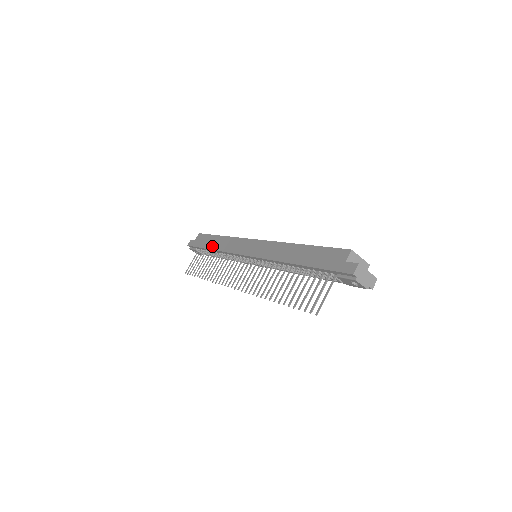
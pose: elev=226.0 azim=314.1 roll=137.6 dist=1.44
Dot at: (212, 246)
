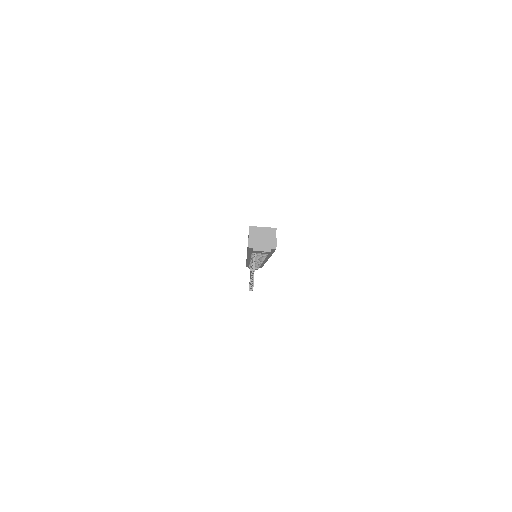
Dot at: occluded
